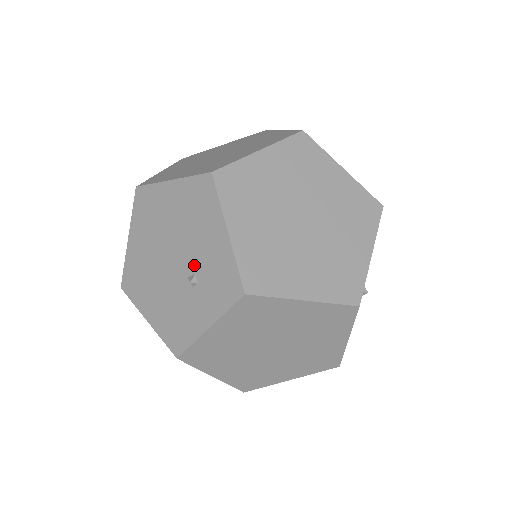
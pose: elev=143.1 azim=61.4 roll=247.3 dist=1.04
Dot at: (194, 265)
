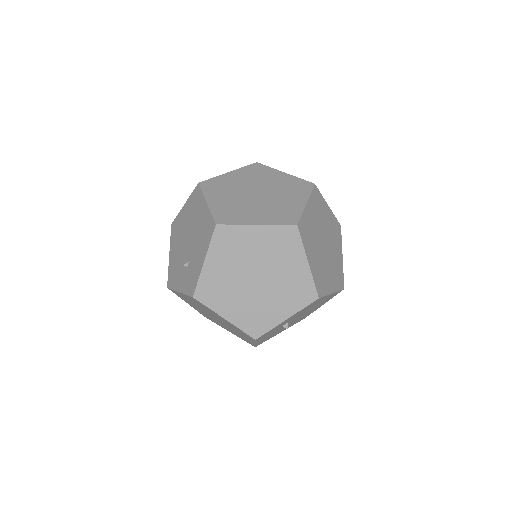
Dot at: (190, 257)
